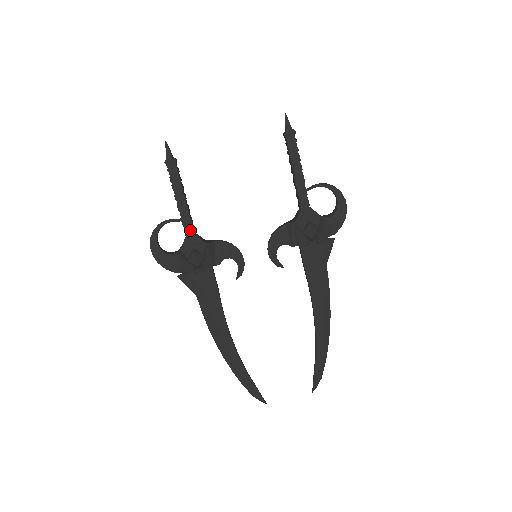
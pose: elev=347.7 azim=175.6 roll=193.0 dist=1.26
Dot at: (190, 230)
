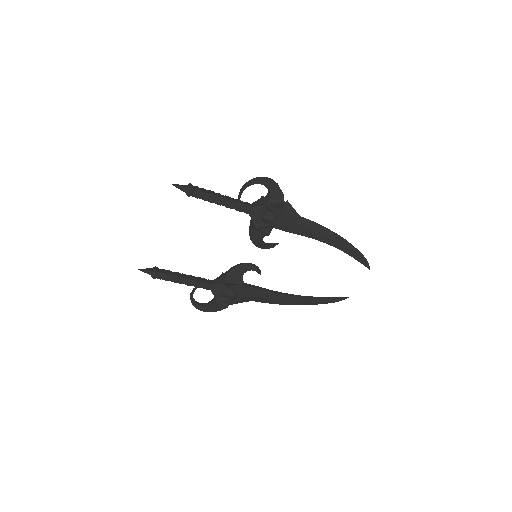
Dot at: (208, 286)
